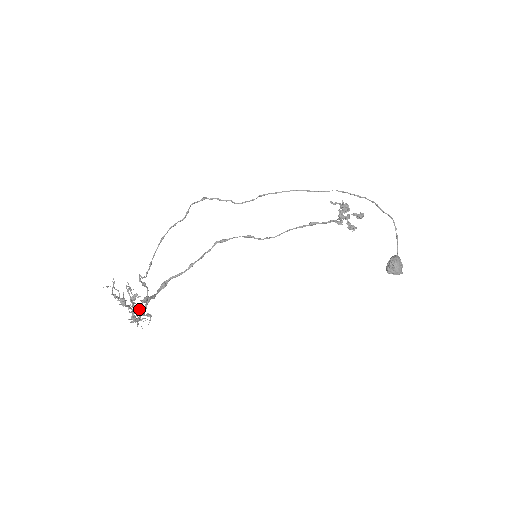
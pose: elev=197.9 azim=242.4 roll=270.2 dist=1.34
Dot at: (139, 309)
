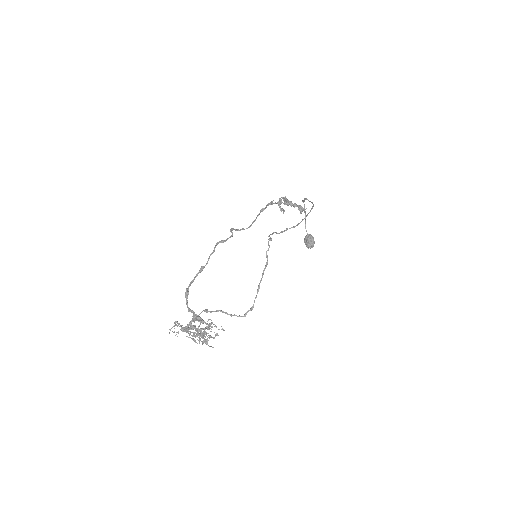
Dot at: (188, 327)
